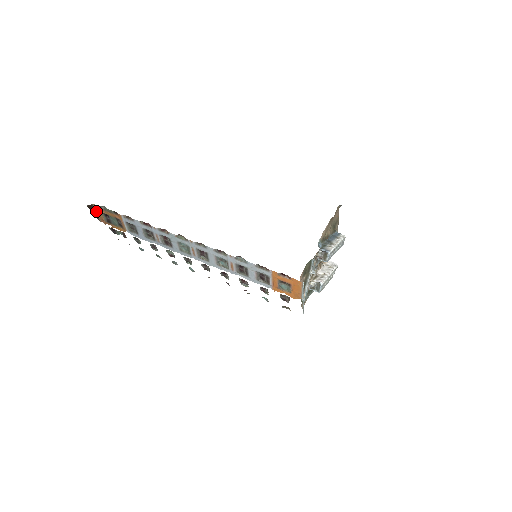
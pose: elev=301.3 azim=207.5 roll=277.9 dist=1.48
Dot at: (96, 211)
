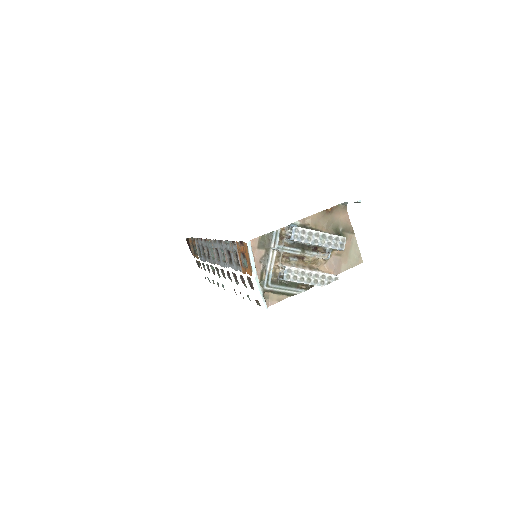
Dot at: (190, 245)
